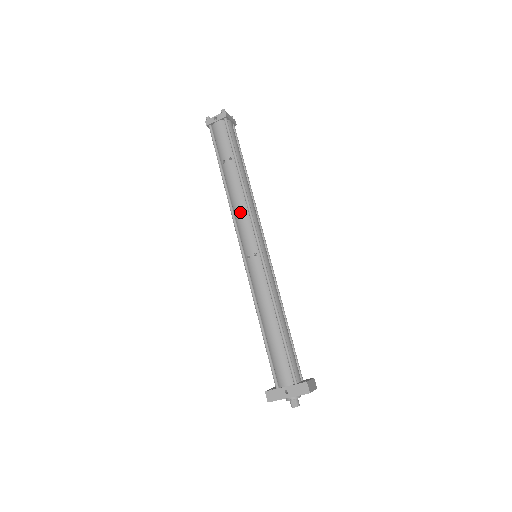
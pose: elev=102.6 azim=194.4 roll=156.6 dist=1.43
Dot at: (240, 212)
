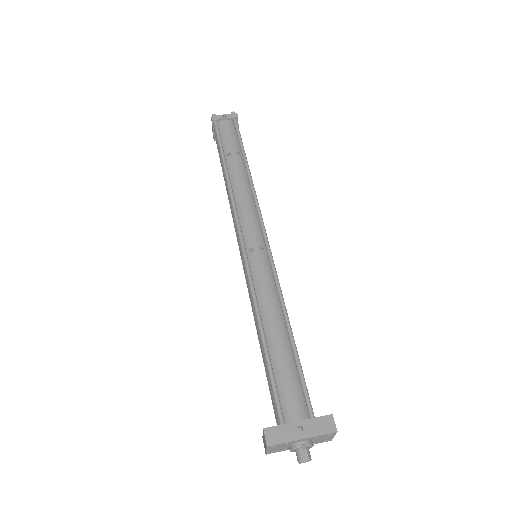
Dot at: (245, 202)
